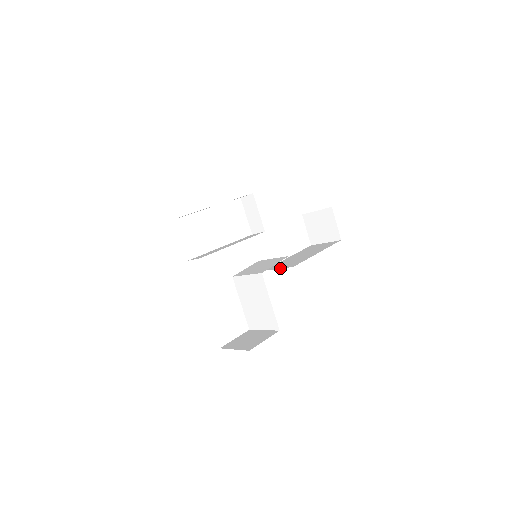
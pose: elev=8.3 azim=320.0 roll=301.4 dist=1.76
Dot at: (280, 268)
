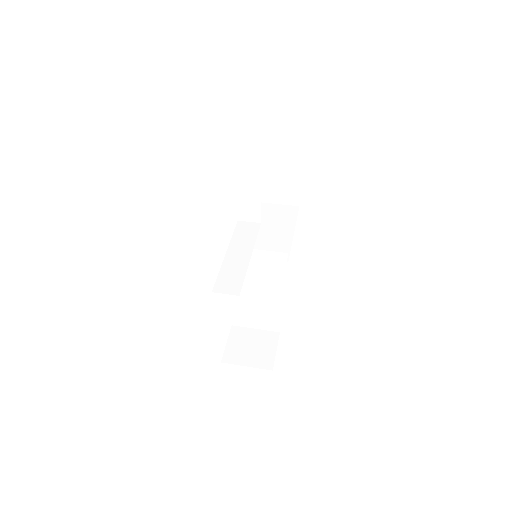
Dot at: occluded
